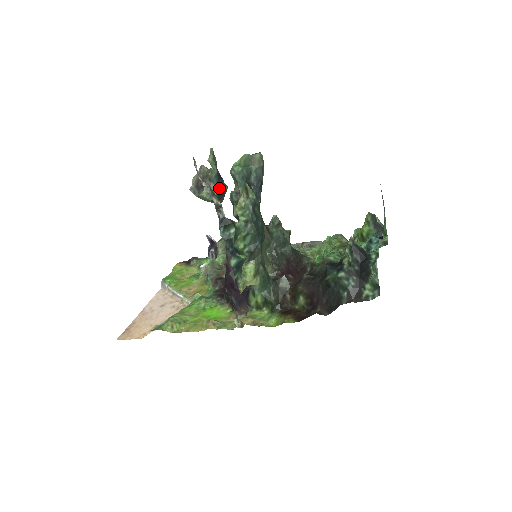
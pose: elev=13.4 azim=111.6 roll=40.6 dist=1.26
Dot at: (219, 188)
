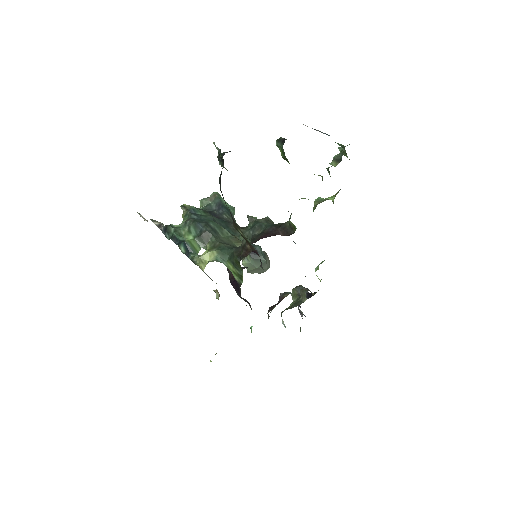
Dot at: occluded
